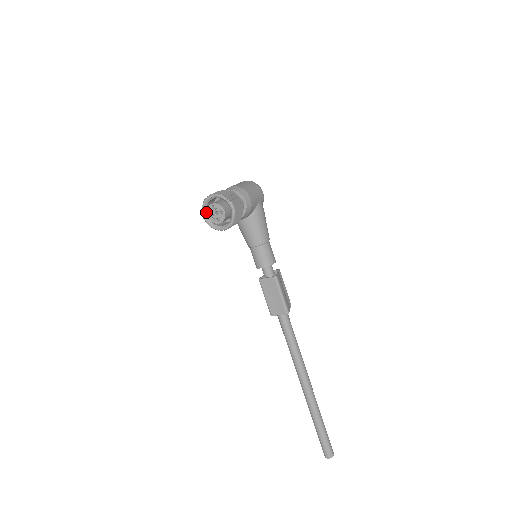
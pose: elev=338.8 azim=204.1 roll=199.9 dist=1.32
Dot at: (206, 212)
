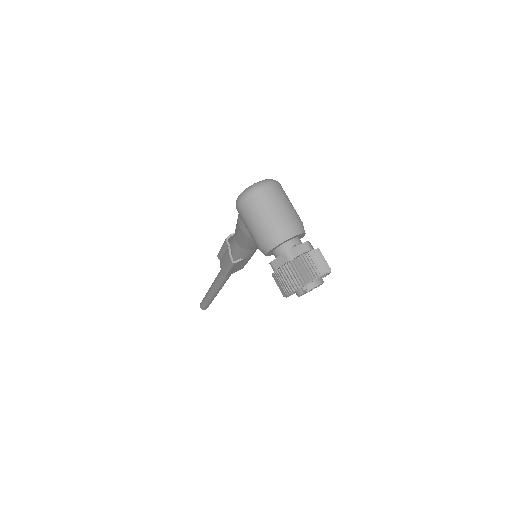
Dot at: (292, 290)
